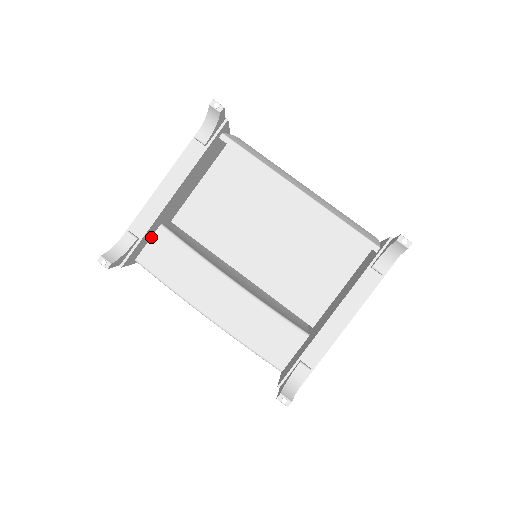
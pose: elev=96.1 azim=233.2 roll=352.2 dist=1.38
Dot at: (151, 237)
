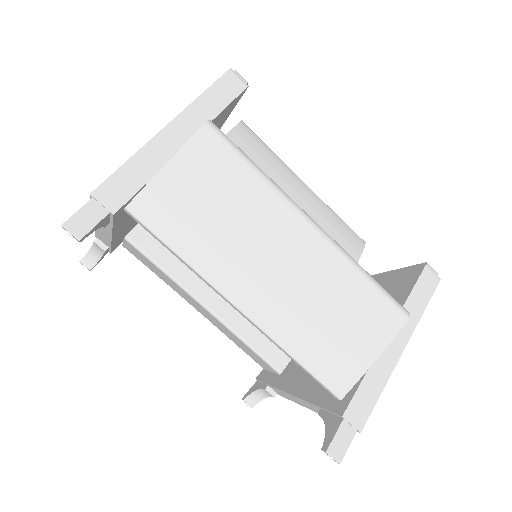
Dot at: (123, 241)
